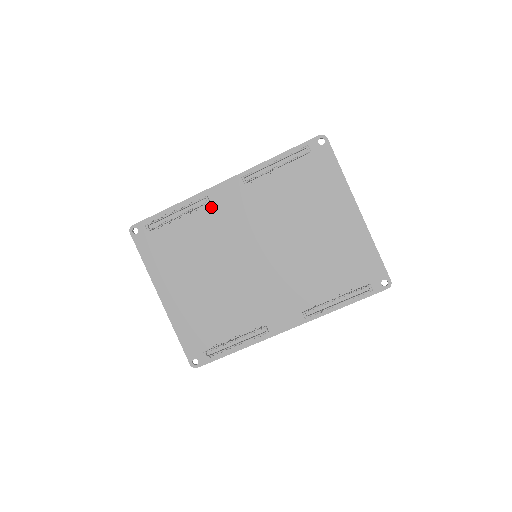
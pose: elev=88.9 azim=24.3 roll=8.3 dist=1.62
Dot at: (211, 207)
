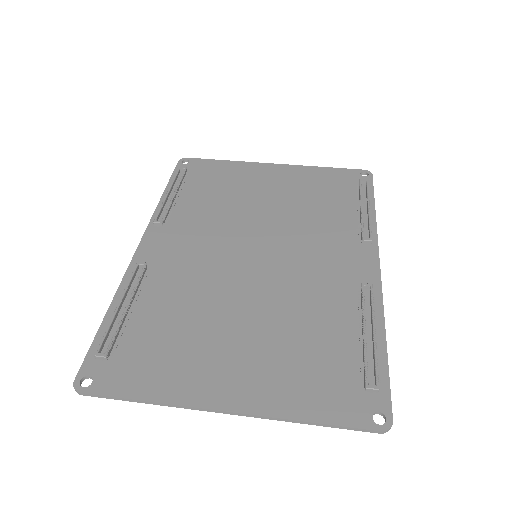
Dot at: (155, 269)
